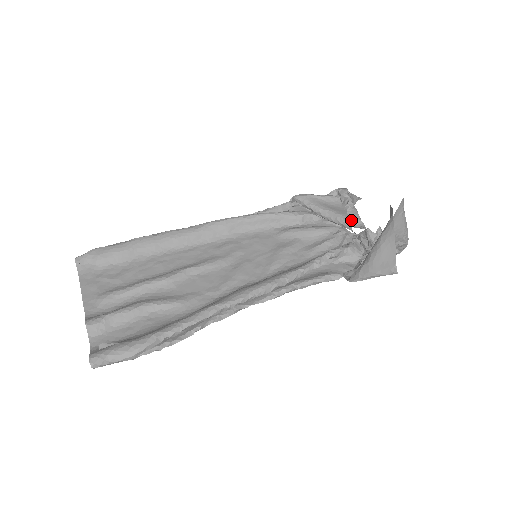
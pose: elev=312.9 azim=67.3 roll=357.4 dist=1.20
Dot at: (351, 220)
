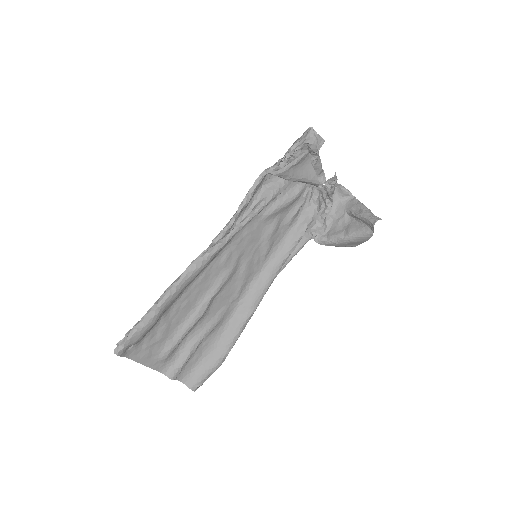
Dot at: occluded
